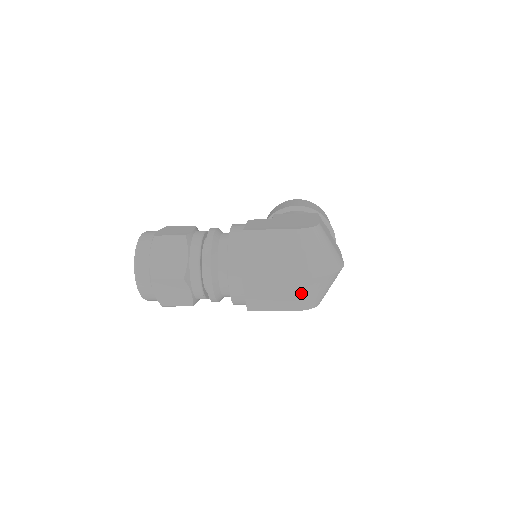
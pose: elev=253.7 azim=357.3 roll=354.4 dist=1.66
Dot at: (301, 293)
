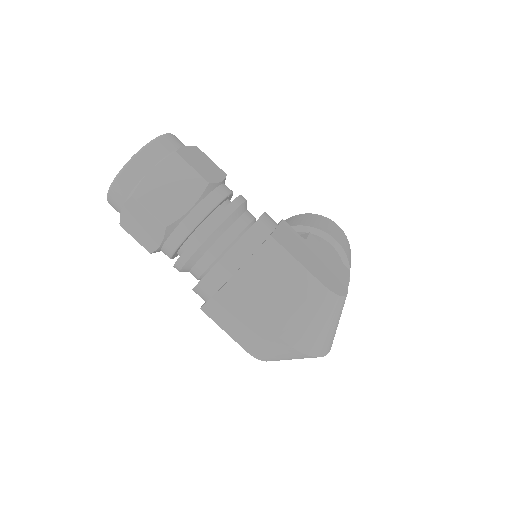
Dot at: (267, 346)
